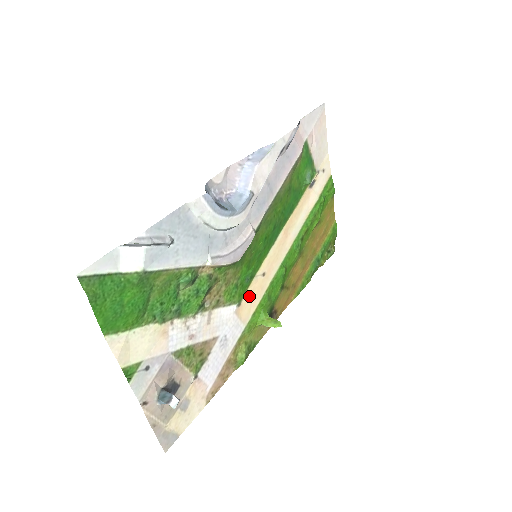
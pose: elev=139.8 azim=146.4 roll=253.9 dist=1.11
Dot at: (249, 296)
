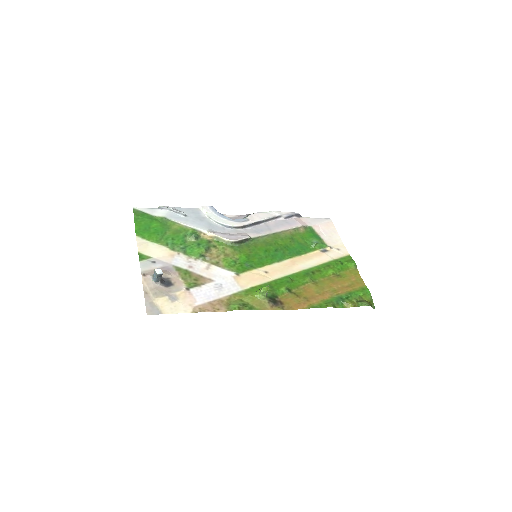
Dot at: (249, 276)
